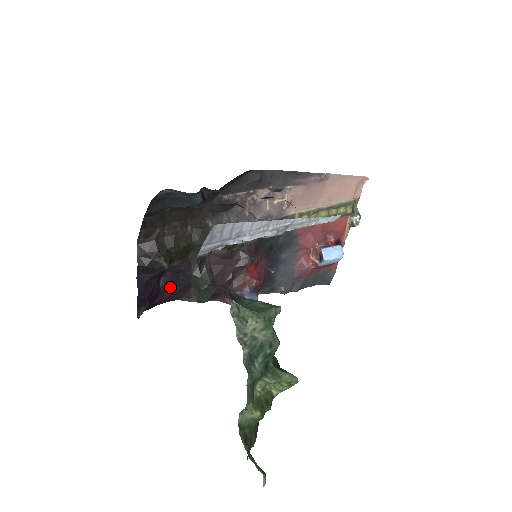
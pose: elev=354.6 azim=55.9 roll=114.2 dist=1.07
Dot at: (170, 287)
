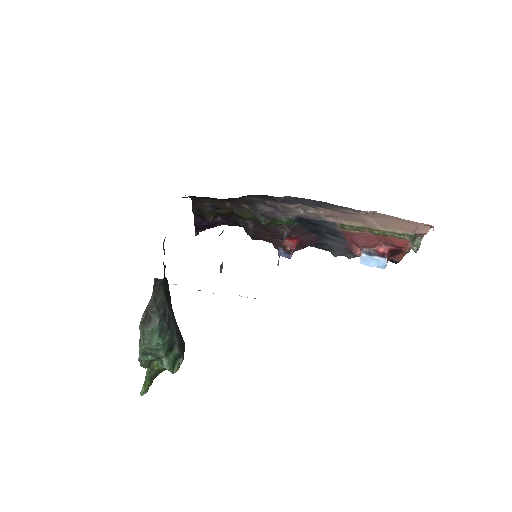
Dot at: (227, 222)
